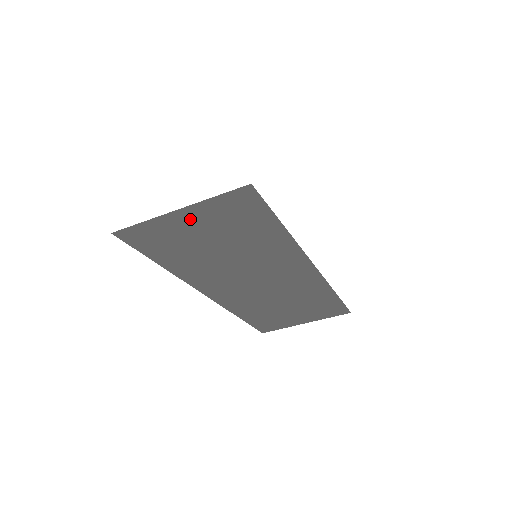
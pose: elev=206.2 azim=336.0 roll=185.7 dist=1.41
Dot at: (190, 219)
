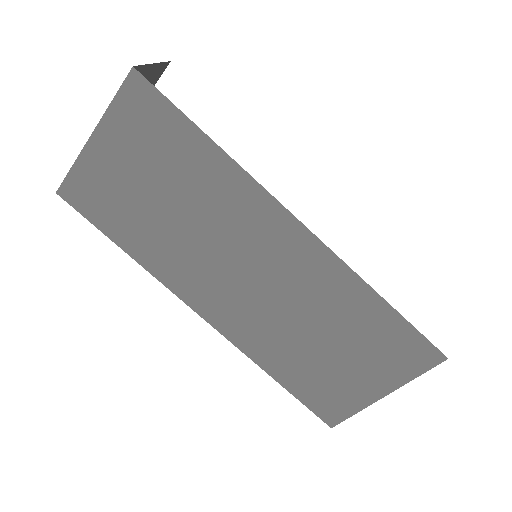
Dot at: (109, 149)
